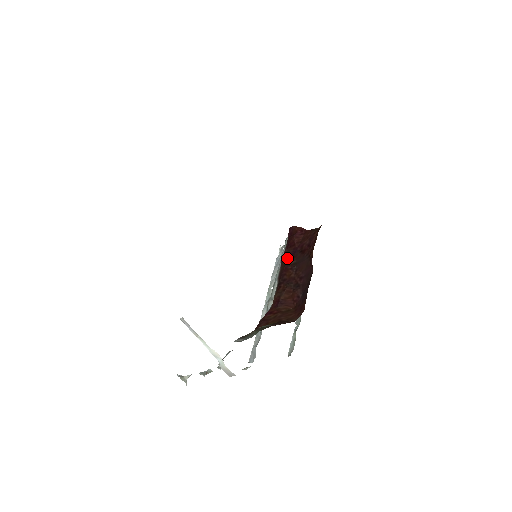
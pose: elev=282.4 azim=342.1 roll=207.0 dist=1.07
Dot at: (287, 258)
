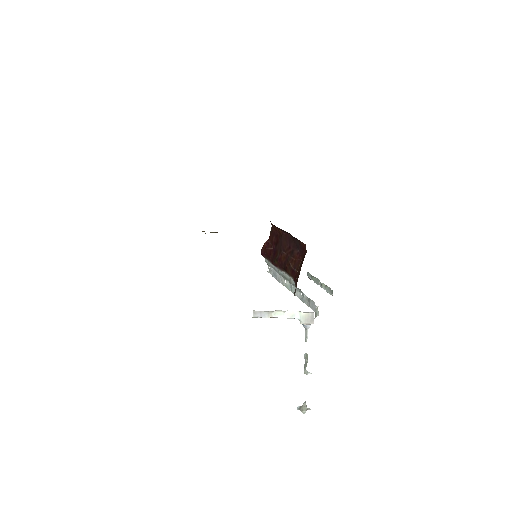
Dot at: (274, 258)
